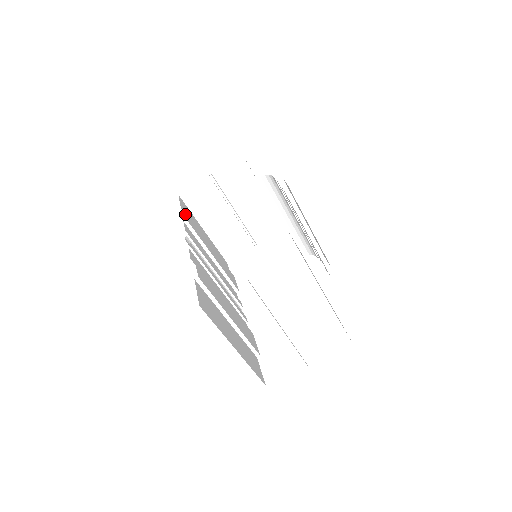
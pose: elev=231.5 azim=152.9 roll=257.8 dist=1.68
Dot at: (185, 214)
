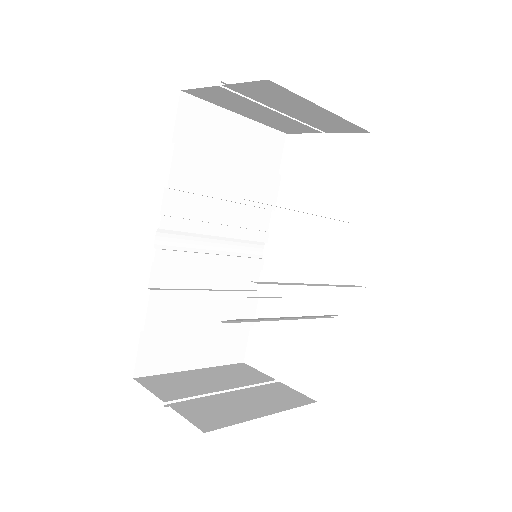
Dot at: occluded
